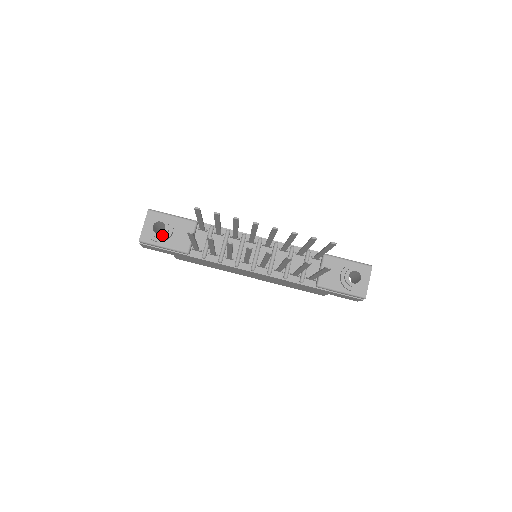
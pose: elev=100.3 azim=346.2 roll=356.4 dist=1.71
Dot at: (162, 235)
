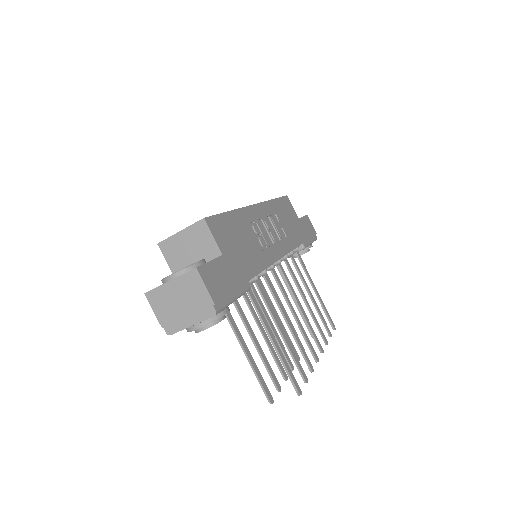
Dot at: occluded
